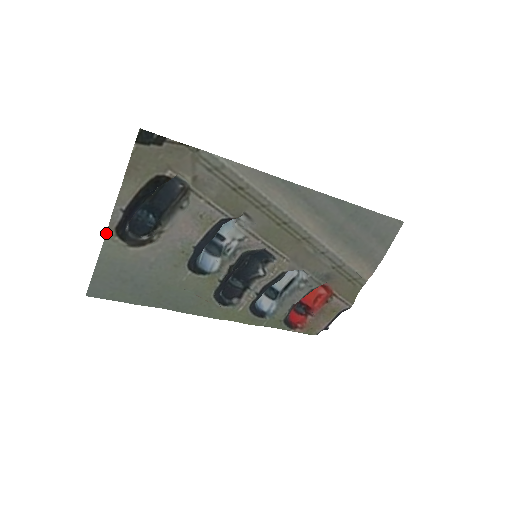
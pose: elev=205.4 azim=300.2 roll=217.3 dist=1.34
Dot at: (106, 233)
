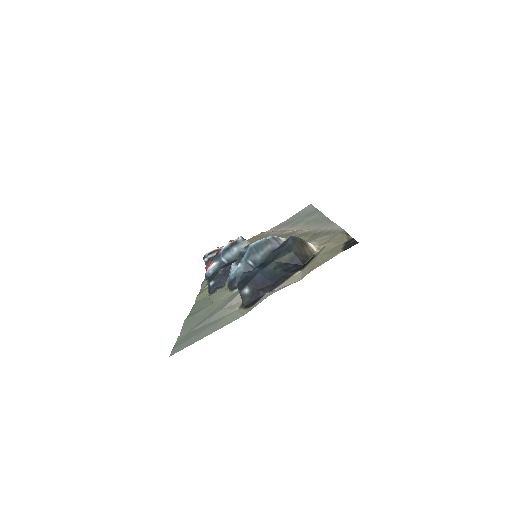
Dot at: occluded
